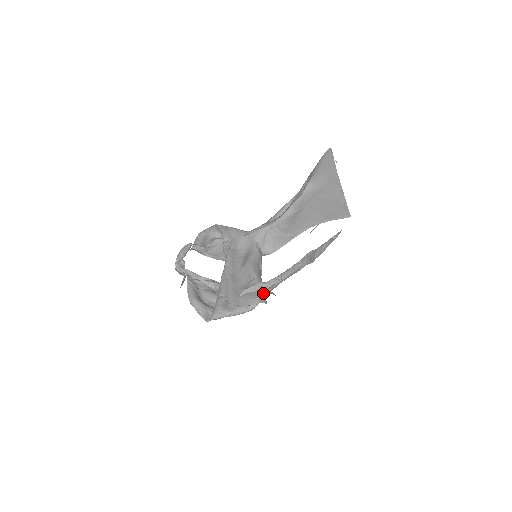
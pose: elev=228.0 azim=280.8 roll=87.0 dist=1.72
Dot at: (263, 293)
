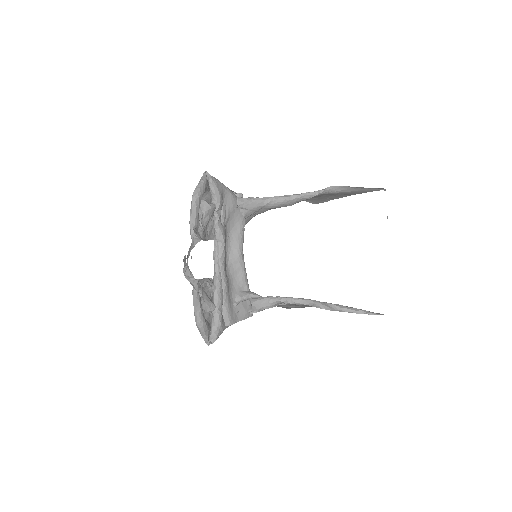
Dot at: (256, 306)
